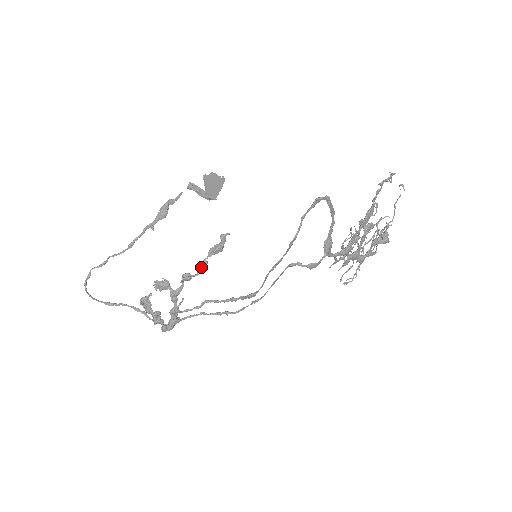
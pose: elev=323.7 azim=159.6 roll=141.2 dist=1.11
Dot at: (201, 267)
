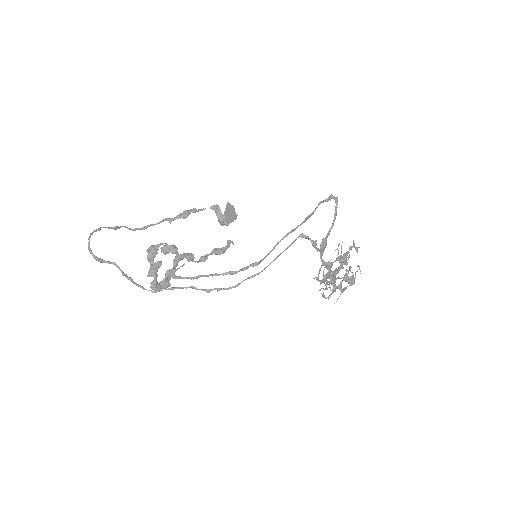
Dot at: (202, 258)
